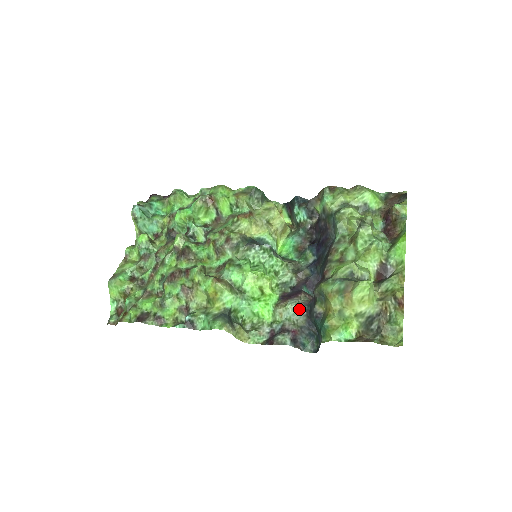
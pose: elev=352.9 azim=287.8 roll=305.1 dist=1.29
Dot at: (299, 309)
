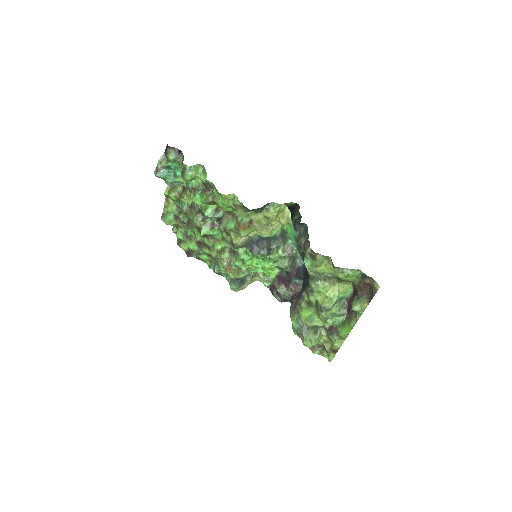
Dot at: (285, 297)
